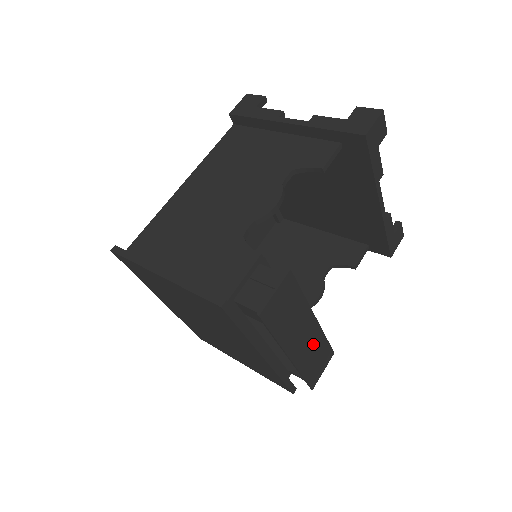
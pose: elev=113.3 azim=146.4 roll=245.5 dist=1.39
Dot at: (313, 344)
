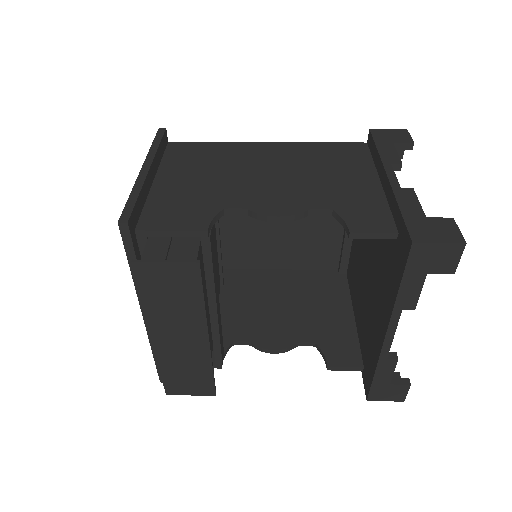
Dot at: (191, 358)
